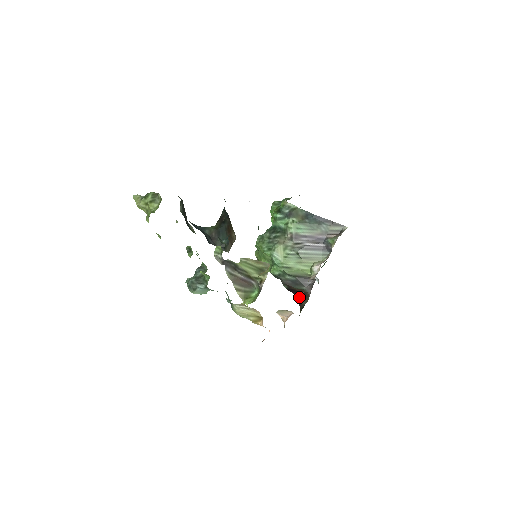
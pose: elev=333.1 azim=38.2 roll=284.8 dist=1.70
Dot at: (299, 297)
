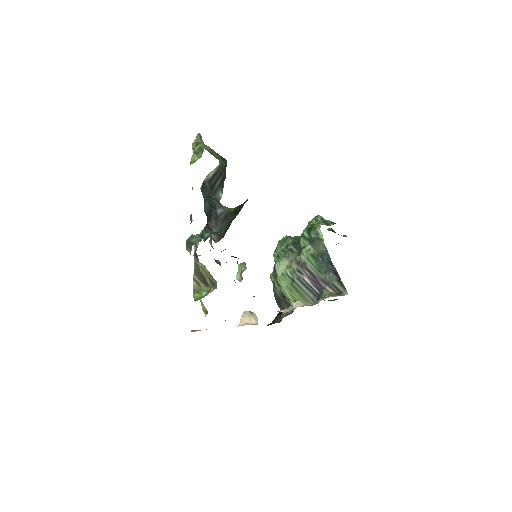
Dot at: (280, 312)
